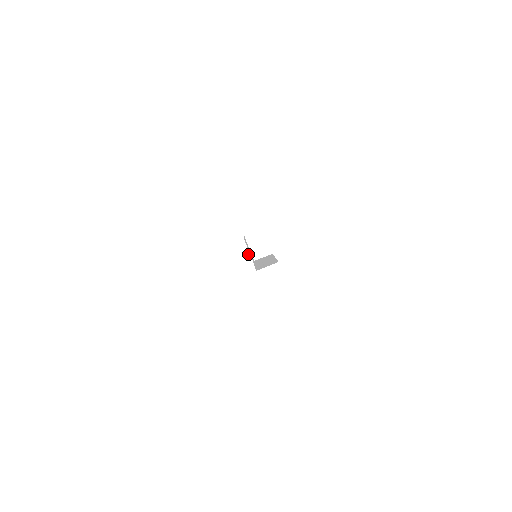
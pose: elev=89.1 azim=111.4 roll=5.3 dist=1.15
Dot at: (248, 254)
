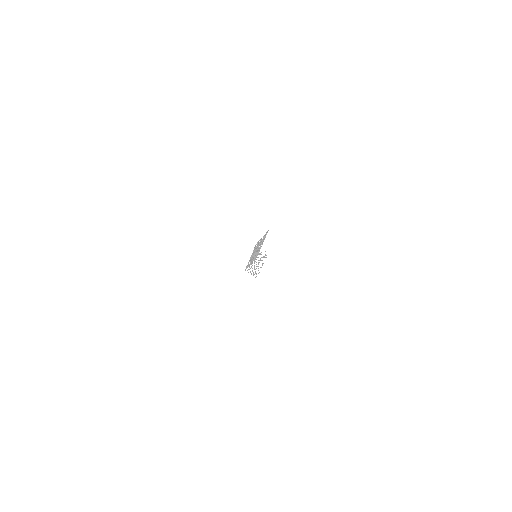
Dot at: occluded
